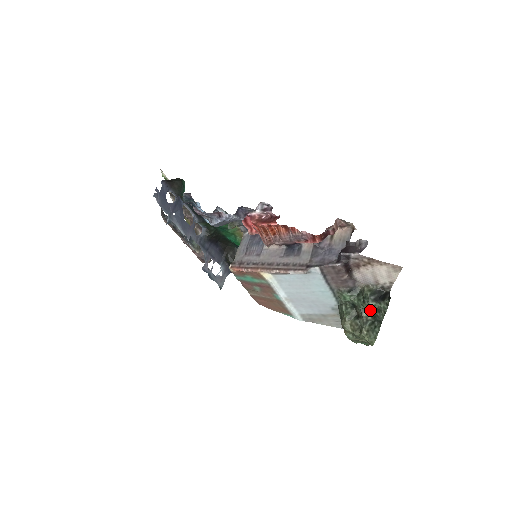
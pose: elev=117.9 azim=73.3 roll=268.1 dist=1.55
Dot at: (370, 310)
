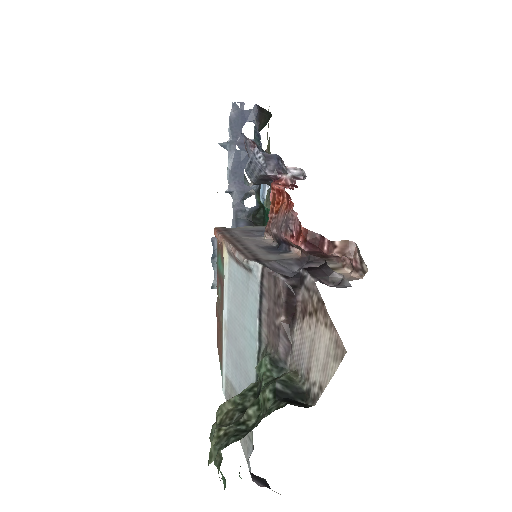
Dot at: (262, 410)
